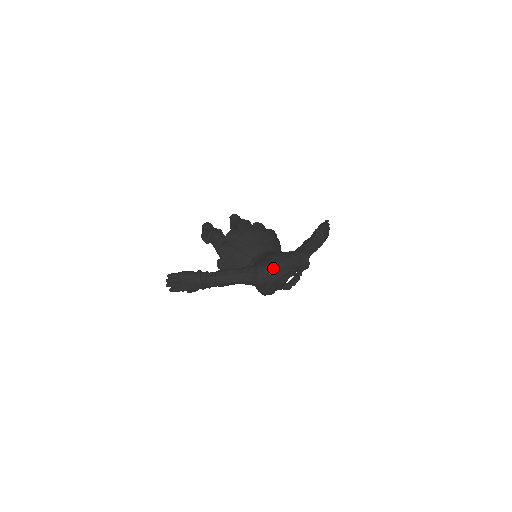
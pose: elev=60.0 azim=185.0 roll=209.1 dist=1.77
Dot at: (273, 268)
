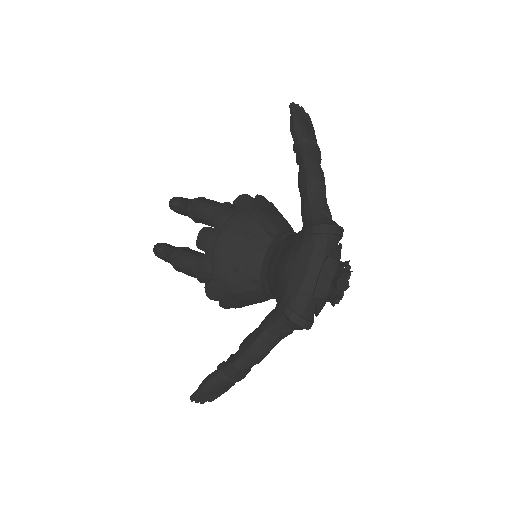
Dot at: (306, 296)
